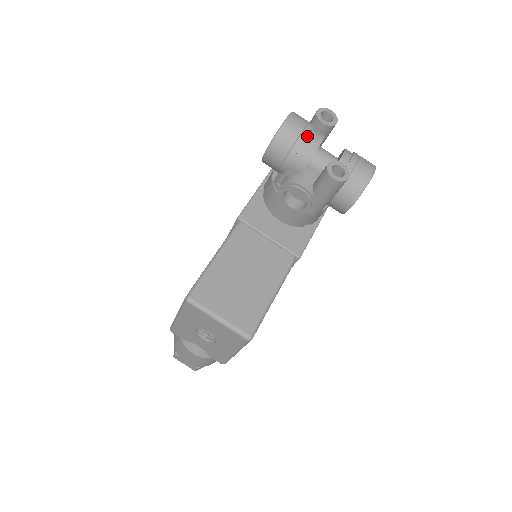
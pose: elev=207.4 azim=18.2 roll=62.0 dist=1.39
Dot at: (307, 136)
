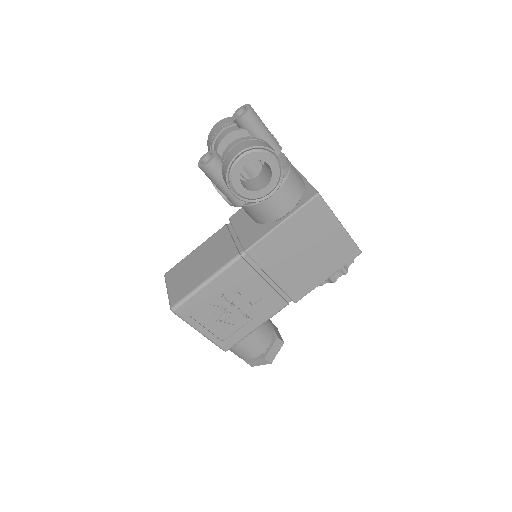
Dot at: (218, 135)
